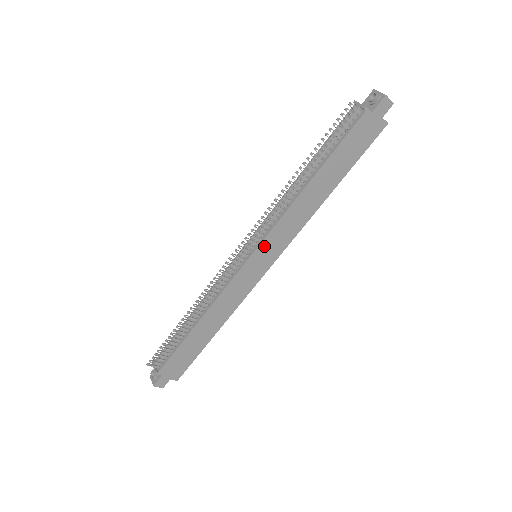
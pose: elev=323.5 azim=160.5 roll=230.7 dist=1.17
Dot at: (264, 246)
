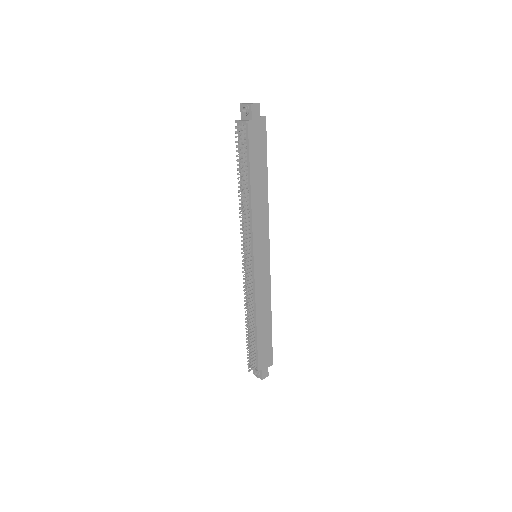
Dot at: (256, 247)
